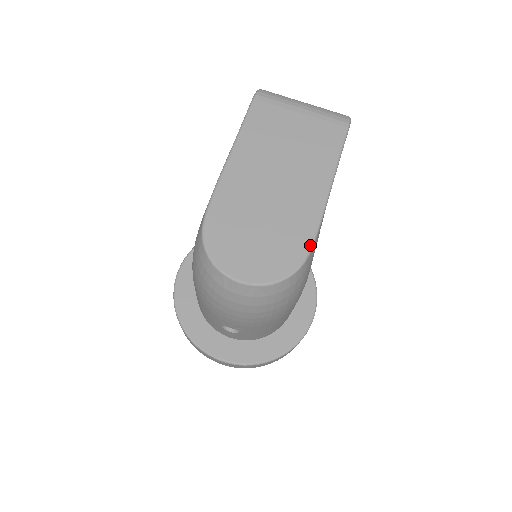
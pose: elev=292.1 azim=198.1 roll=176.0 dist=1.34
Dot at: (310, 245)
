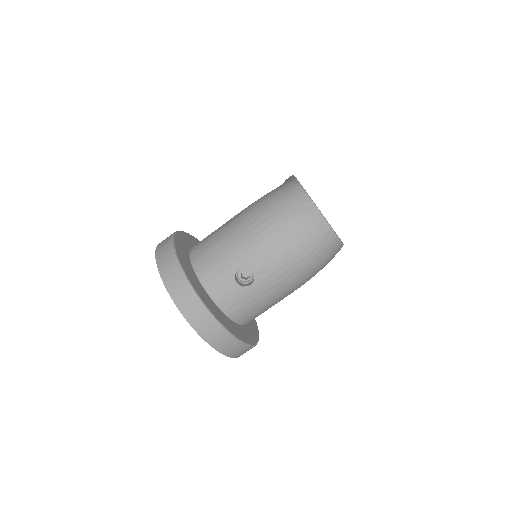
Dot at: occluded
